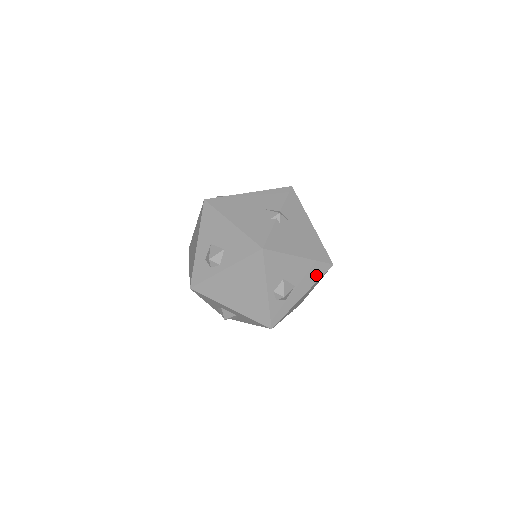
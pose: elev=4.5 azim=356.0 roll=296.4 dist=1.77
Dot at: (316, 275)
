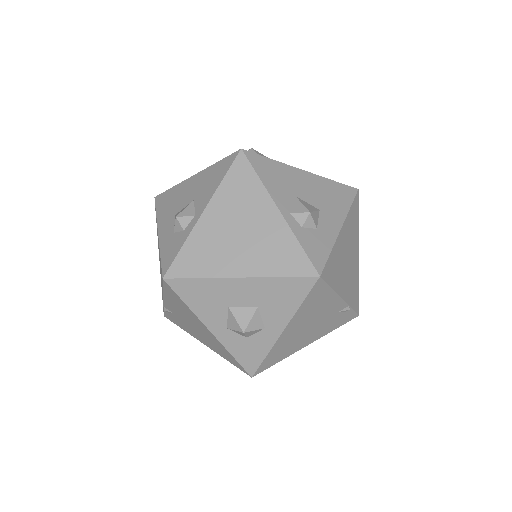
Dot at: (342, 200)
